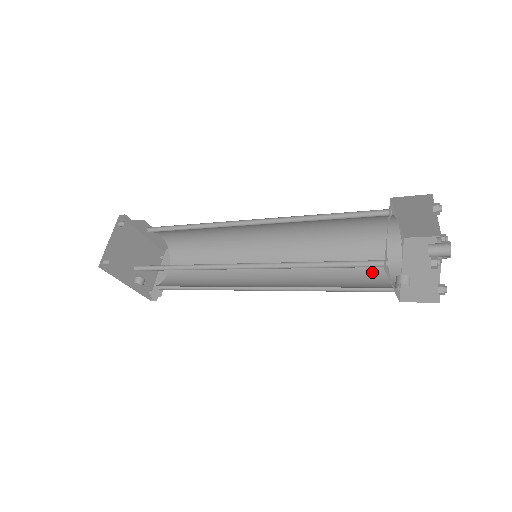
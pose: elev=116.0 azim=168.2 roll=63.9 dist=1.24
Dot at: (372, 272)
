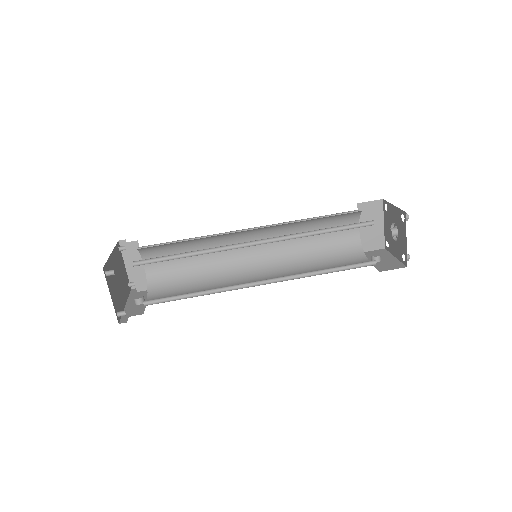
Dot at: (339, 236)
